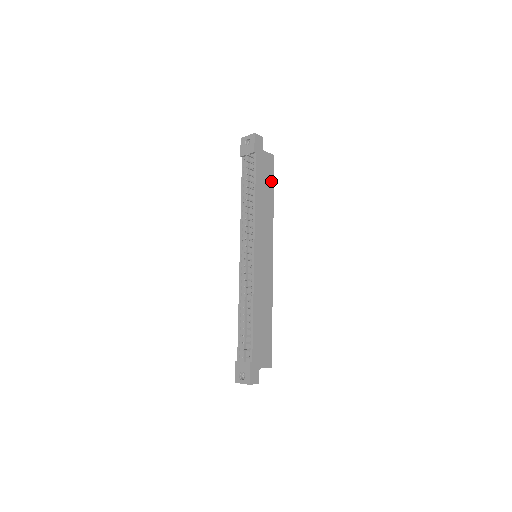
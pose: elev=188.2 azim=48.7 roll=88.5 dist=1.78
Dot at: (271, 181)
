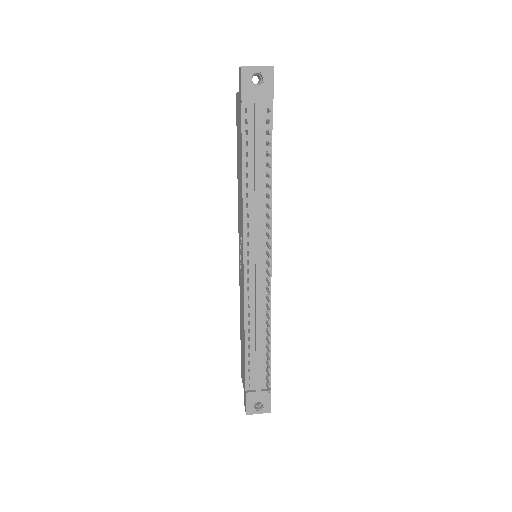
Dot at: occluded
